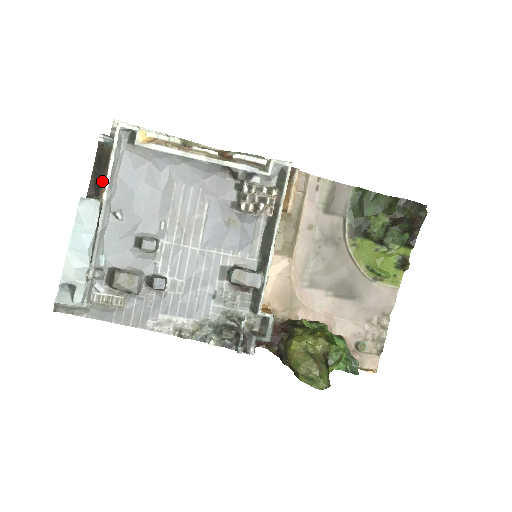
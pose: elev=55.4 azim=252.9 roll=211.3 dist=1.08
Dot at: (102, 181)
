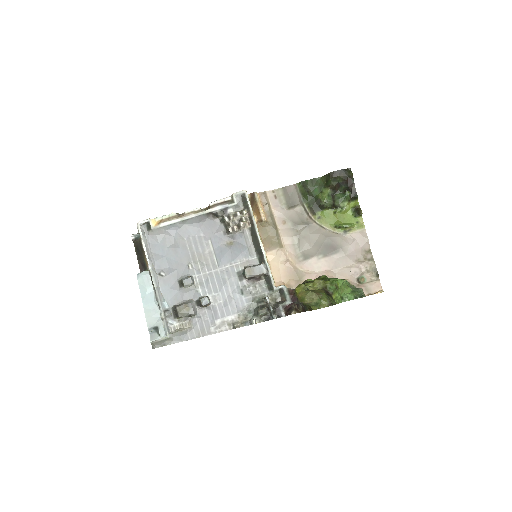
Dot at: (144, 260)
